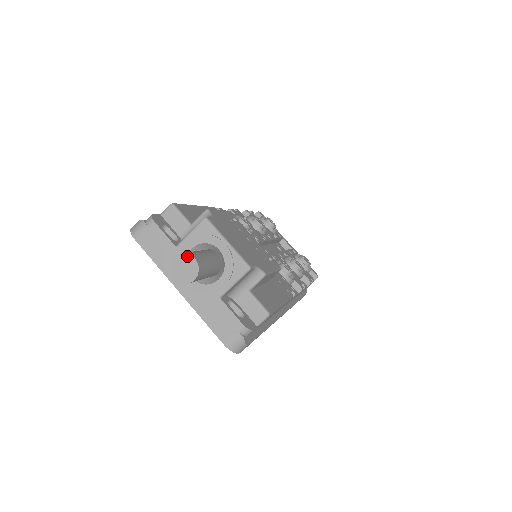
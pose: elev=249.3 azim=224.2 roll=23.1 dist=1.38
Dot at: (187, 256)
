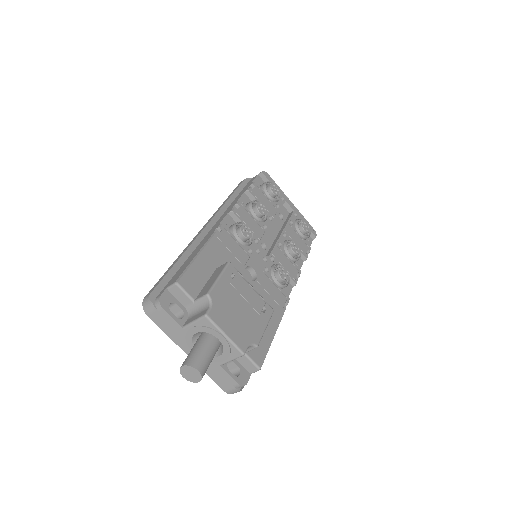
Dot at: (192, 368)
